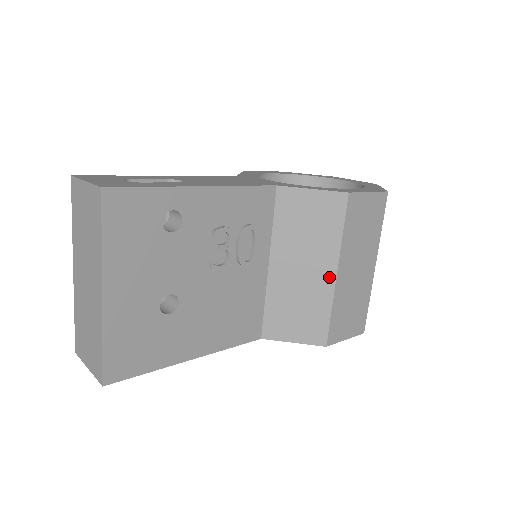
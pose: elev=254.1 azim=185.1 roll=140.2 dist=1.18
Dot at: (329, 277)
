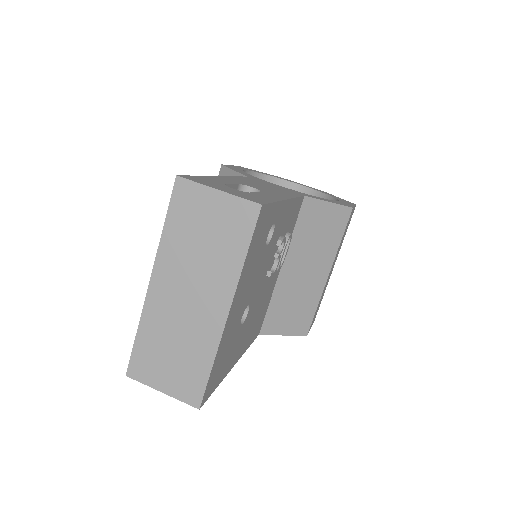
Dot at: (323, 277)
